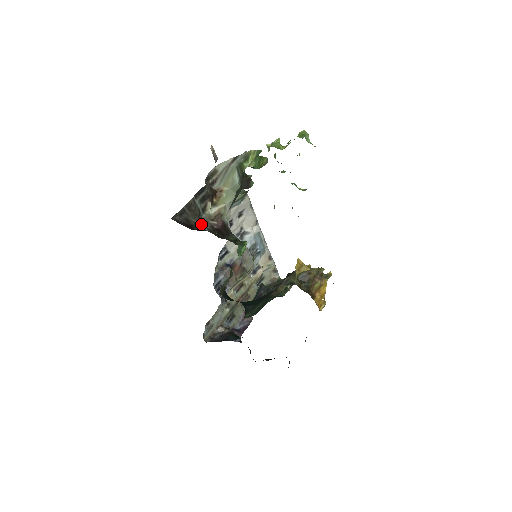
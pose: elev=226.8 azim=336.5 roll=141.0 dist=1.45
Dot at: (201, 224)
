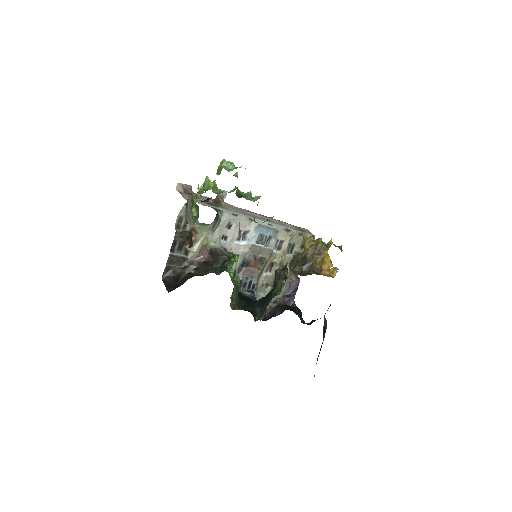
Dot at: (188, 267)
